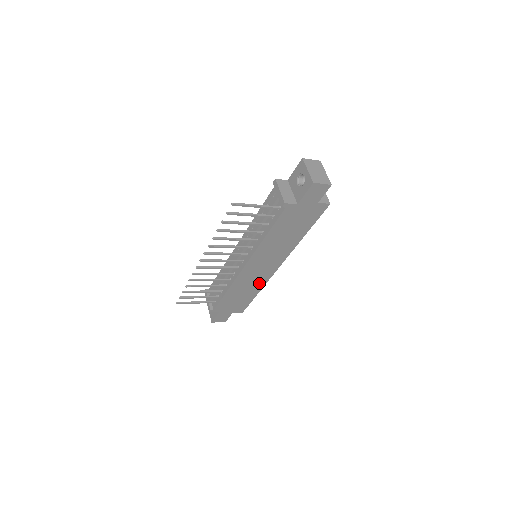
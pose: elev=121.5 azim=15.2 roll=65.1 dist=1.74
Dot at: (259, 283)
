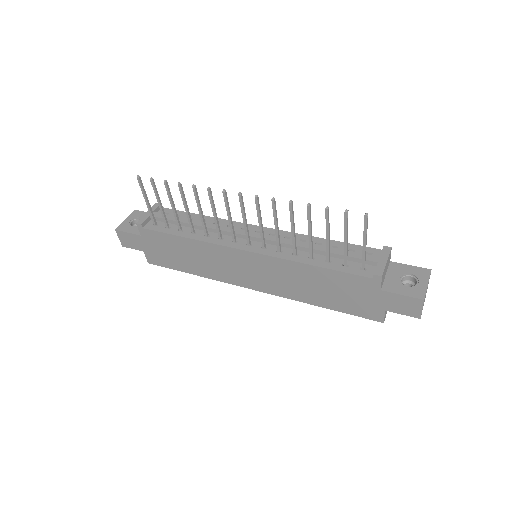
Dot at: (214, 272)
